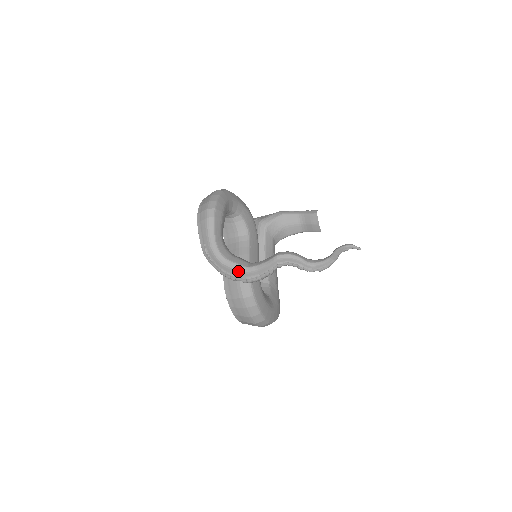
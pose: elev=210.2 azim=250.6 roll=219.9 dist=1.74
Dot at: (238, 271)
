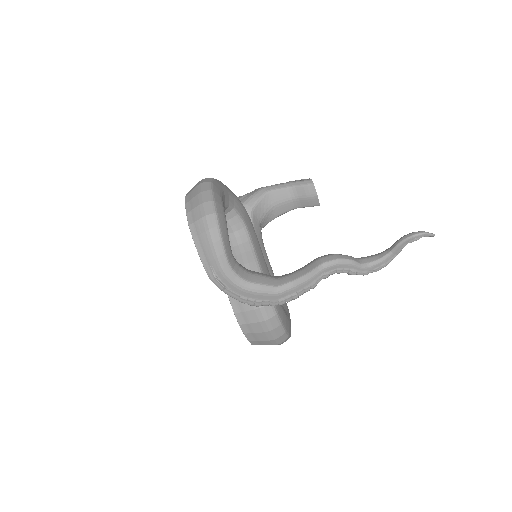
Dot at: (266, 294)
